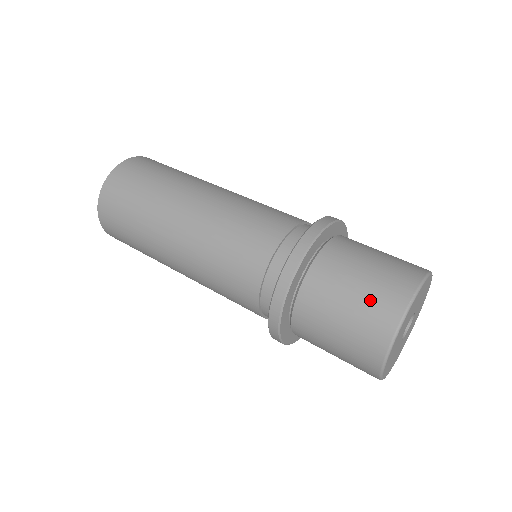
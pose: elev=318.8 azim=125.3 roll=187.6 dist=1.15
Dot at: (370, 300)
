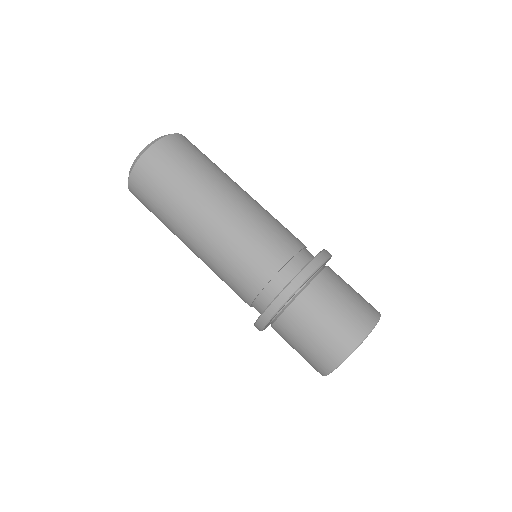
Dot at: (334, 333)
